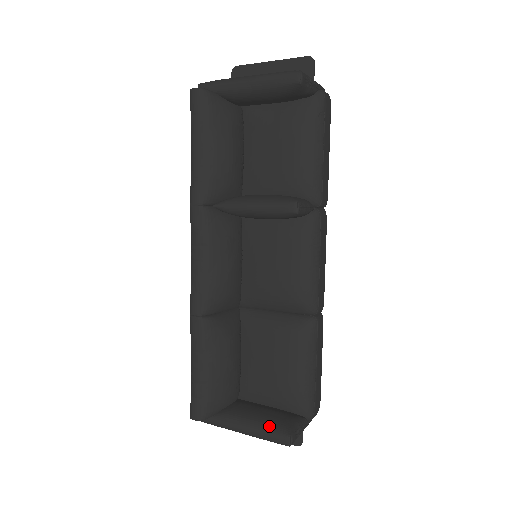
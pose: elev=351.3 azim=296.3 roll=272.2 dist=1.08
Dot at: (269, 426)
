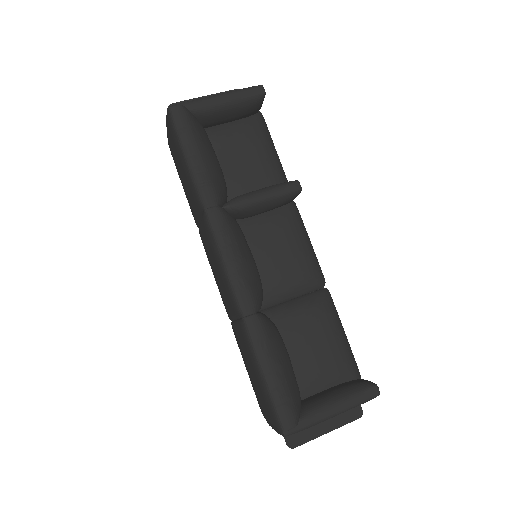
Dot at: (354, 390)
